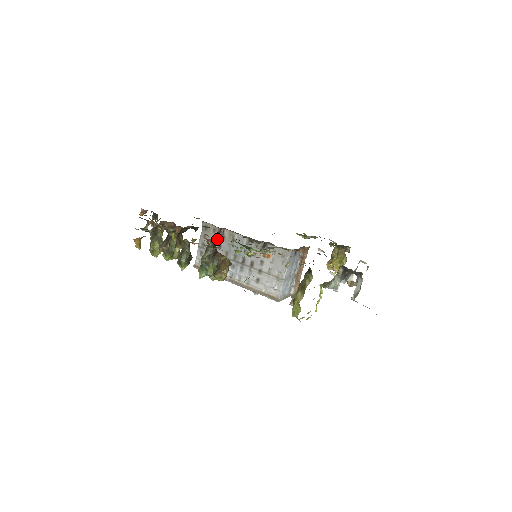
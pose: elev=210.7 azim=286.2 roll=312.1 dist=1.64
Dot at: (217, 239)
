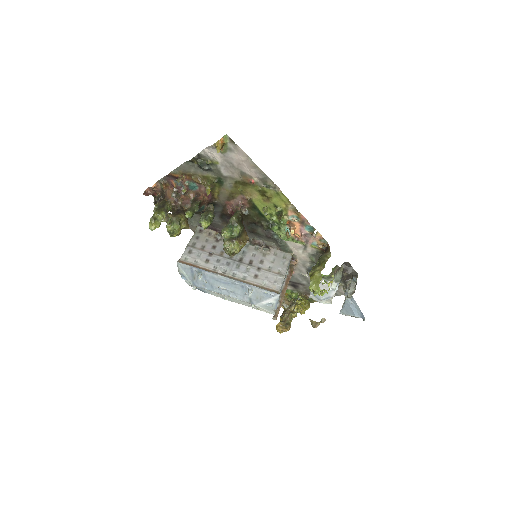
Dot at: (246, 210)
